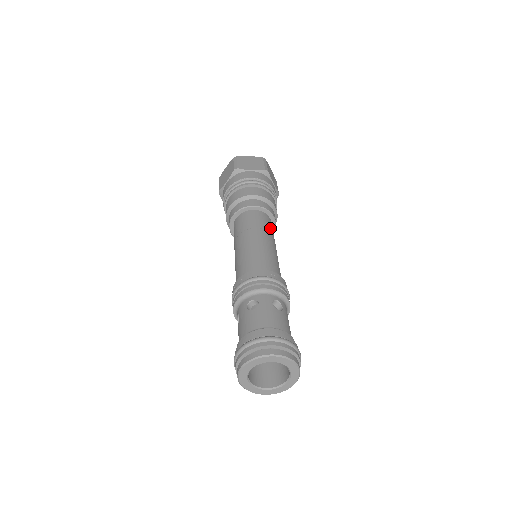
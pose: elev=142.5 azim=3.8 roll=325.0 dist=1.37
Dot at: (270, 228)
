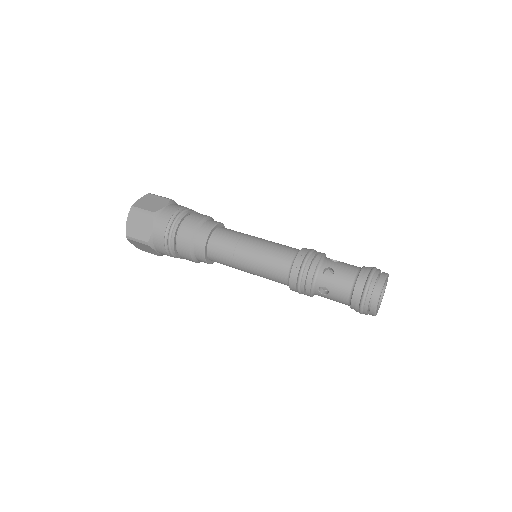
Dot at: occluded
